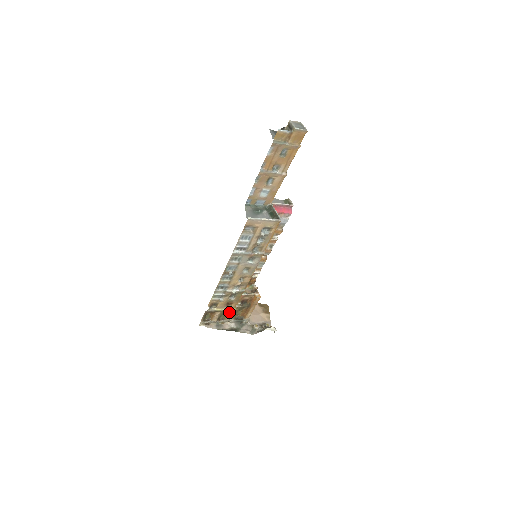
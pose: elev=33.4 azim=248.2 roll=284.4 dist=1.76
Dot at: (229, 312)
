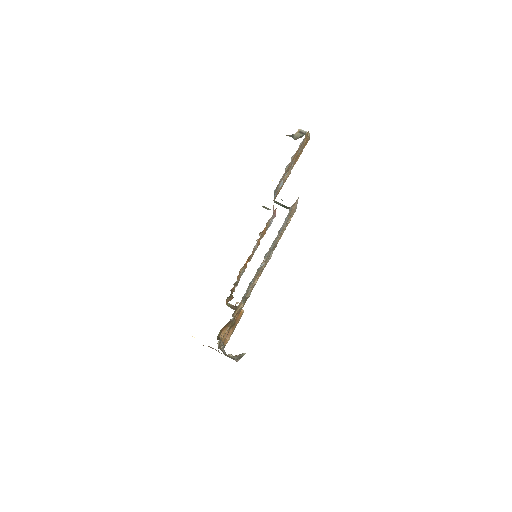
Dot at: (229, 329)
